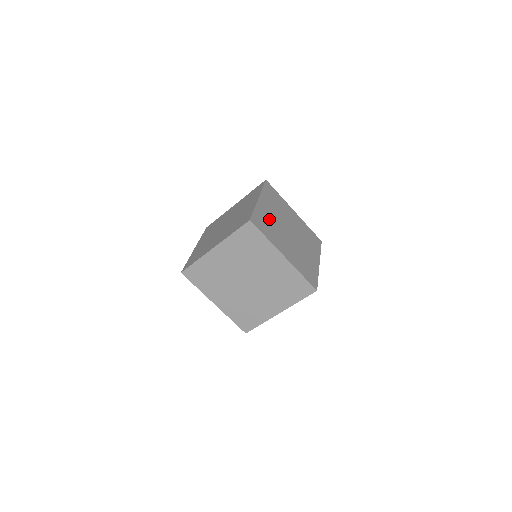
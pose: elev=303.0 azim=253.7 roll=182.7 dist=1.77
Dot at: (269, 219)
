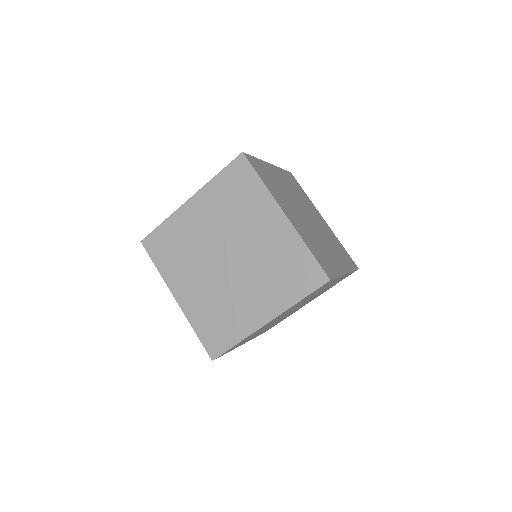
Dot at: (277, 182)
